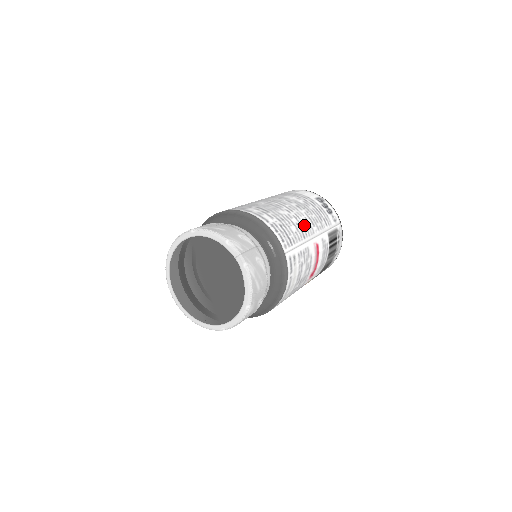
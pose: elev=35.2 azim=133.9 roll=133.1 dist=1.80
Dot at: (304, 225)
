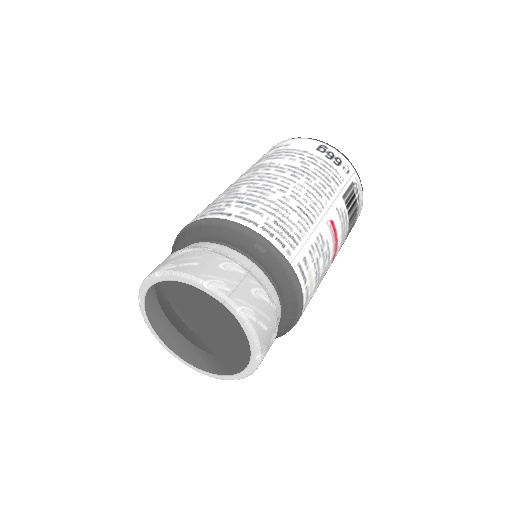
Dot at: (308, 203)
